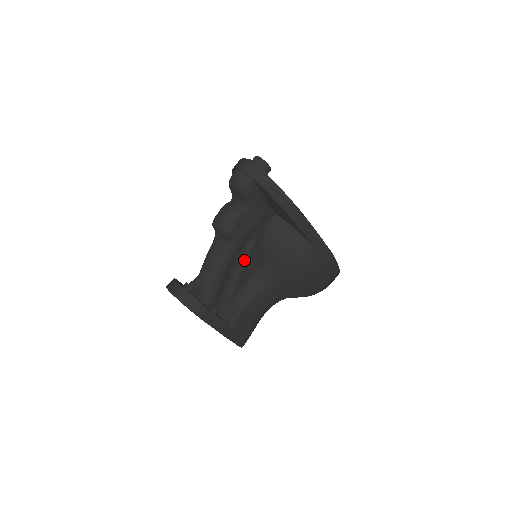
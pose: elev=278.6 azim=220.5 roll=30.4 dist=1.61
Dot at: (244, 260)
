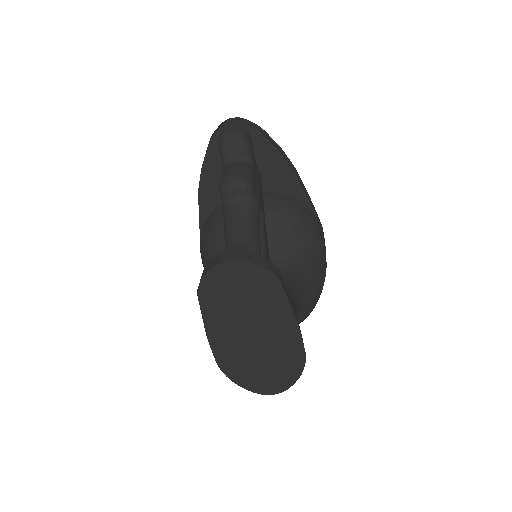
Dot at: (262, 238)
